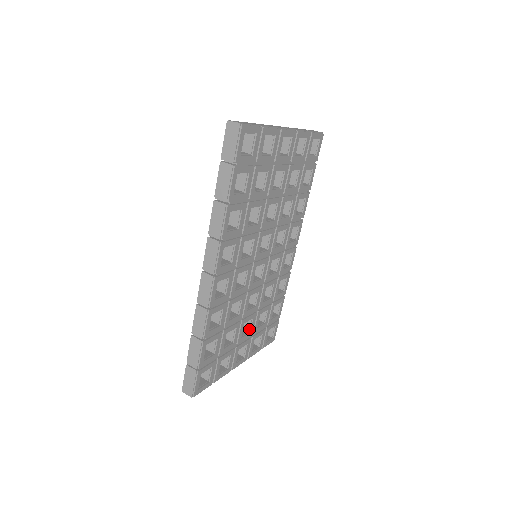
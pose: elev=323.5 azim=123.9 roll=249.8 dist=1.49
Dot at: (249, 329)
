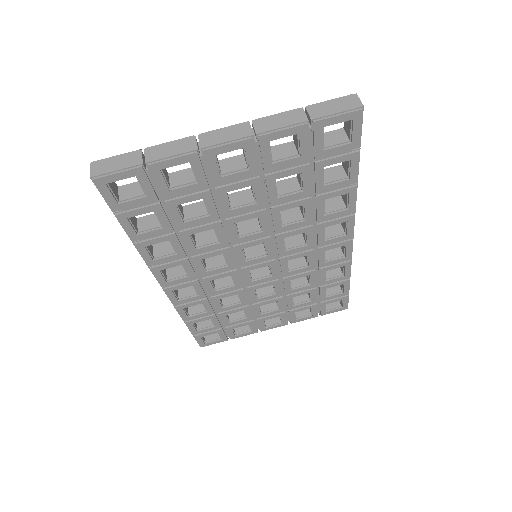
Dot at: (277, 307)
